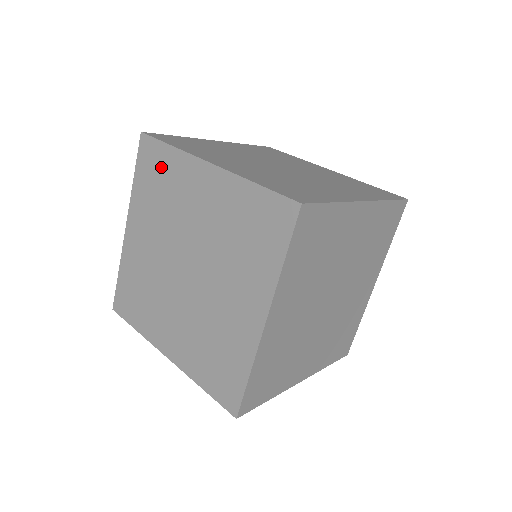
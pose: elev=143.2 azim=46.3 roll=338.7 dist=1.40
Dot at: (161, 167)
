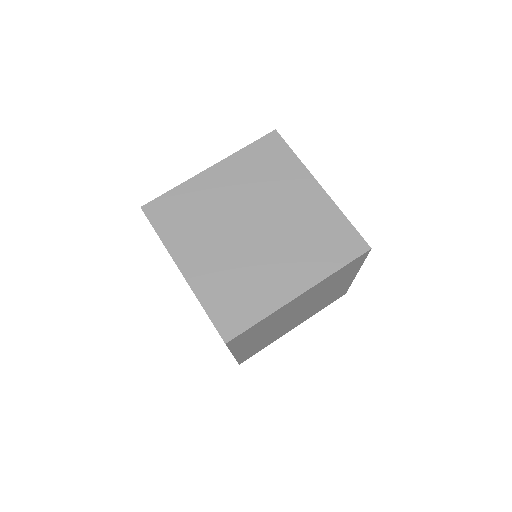
Dot at: occluded
